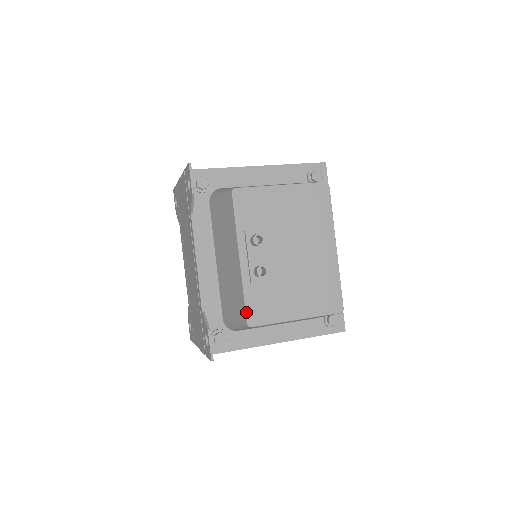
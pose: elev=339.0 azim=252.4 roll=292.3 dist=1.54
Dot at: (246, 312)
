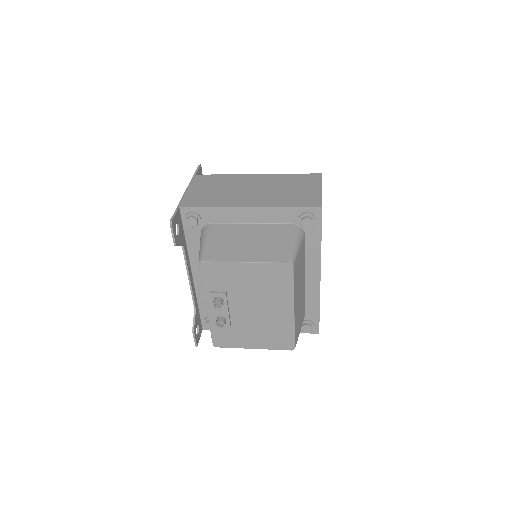
Dot at: (212, 339)
